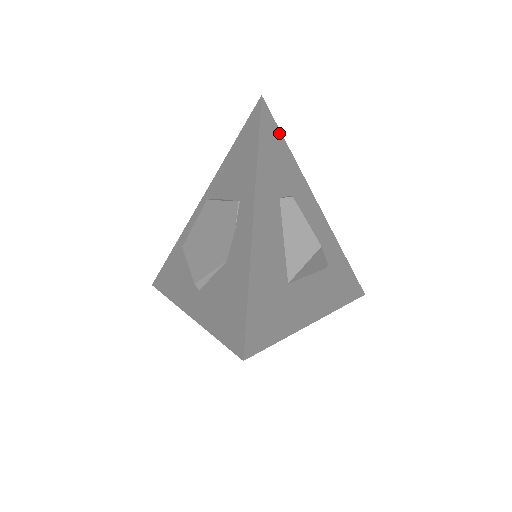
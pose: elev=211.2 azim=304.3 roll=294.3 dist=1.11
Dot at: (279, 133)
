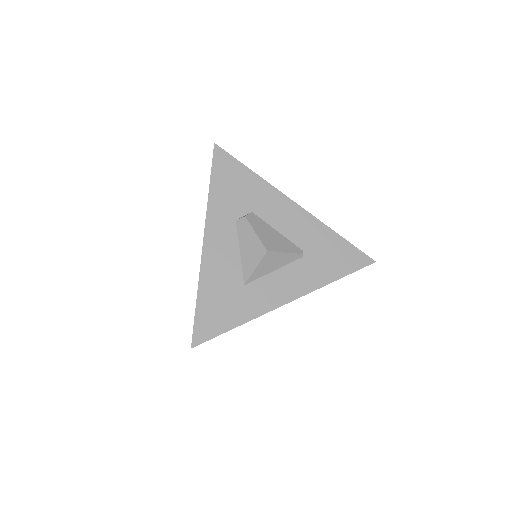
Dot at: (237, 164)
